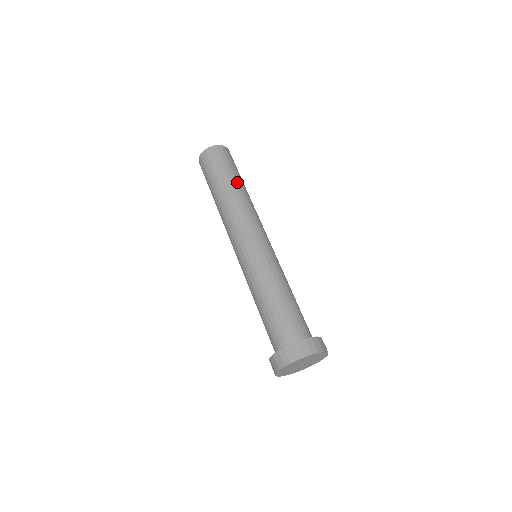
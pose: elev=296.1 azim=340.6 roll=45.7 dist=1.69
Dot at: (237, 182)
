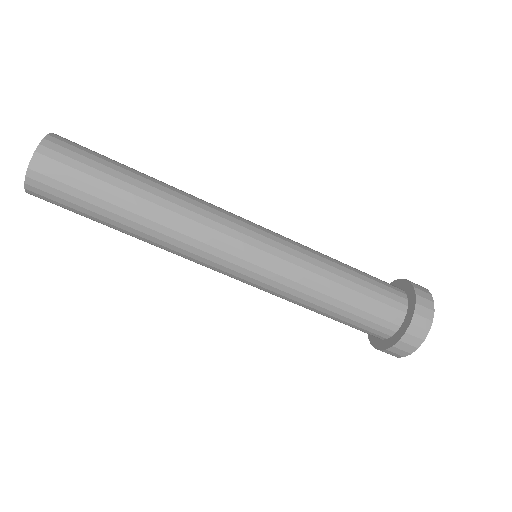
Dot at: (126, 210)
